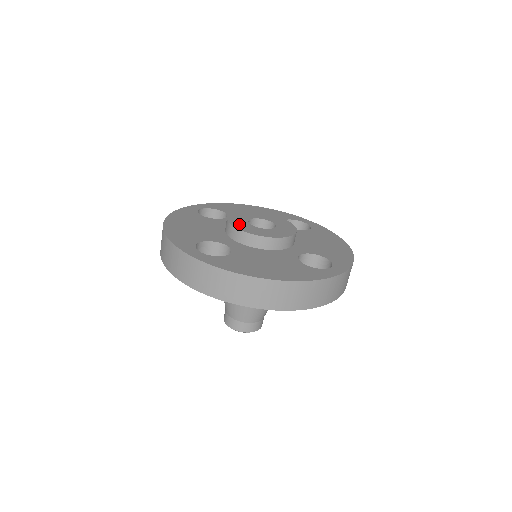
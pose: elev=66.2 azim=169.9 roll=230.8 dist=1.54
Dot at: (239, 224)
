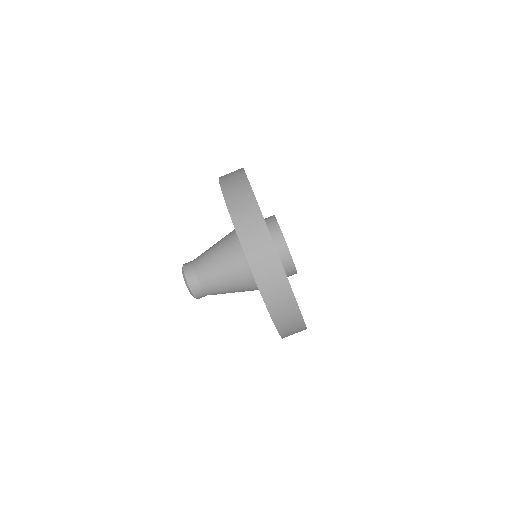
Dot at: occluded
